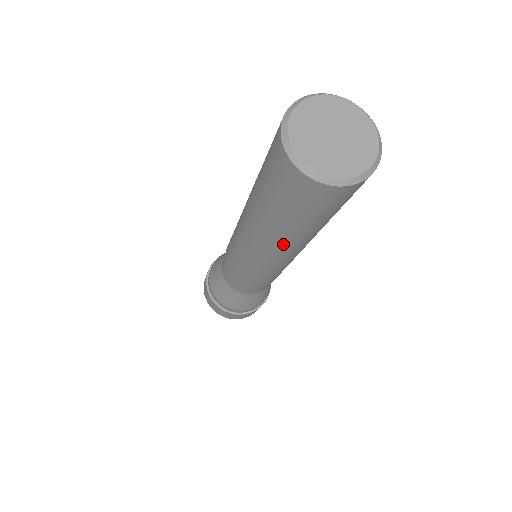
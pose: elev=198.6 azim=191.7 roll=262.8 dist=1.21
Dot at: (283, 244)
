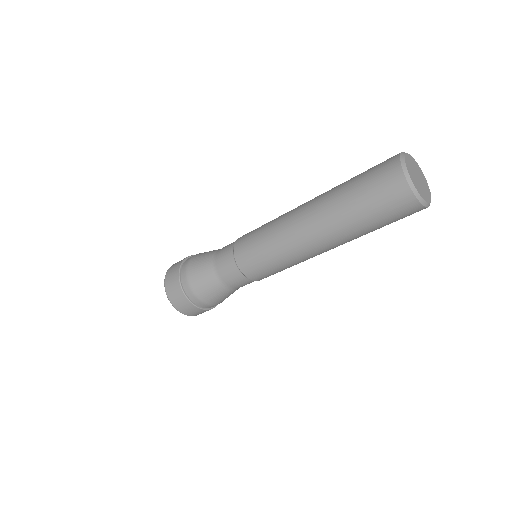
Dot at: (325, 226)
